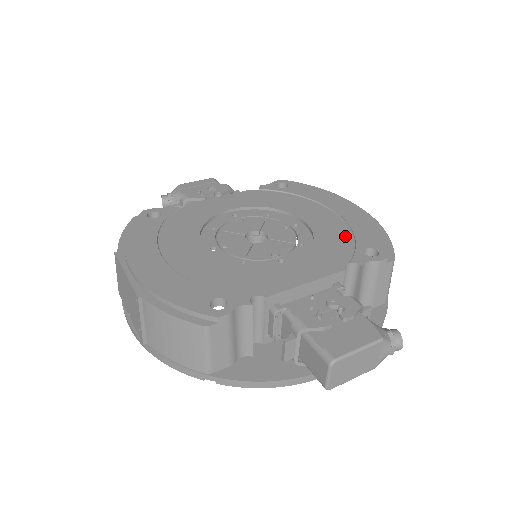
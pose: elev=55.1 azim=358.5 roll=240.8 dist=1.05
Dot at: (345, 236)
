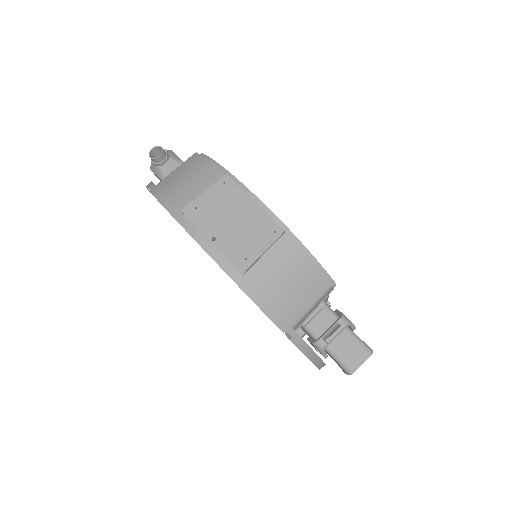
Dot at: occluded
